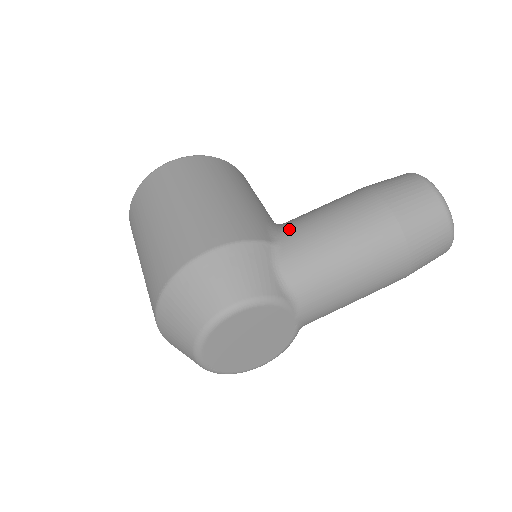
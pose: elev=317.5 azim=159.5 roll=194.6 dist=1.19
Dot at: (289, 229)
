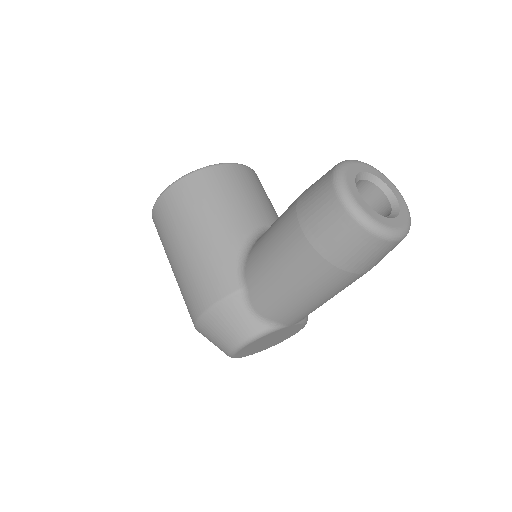
Dot at: (249, 271)
